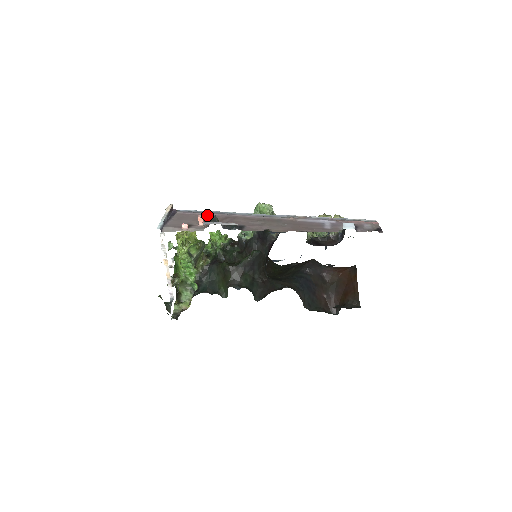
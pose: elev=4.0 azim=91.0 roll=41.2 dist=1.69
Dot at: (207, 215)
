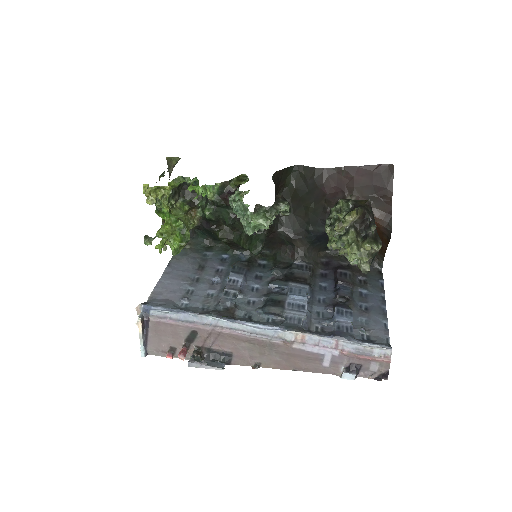
Dot at: (186, 328)
